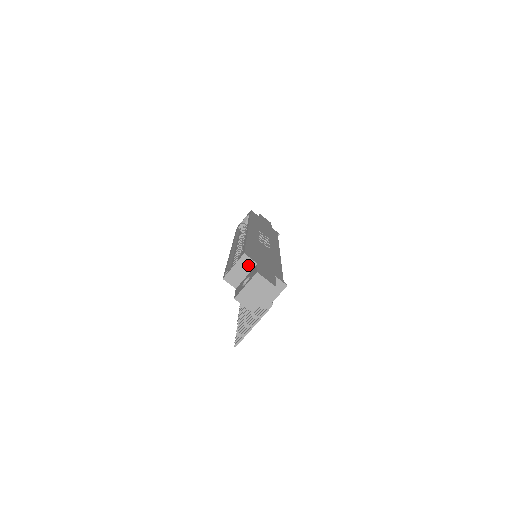
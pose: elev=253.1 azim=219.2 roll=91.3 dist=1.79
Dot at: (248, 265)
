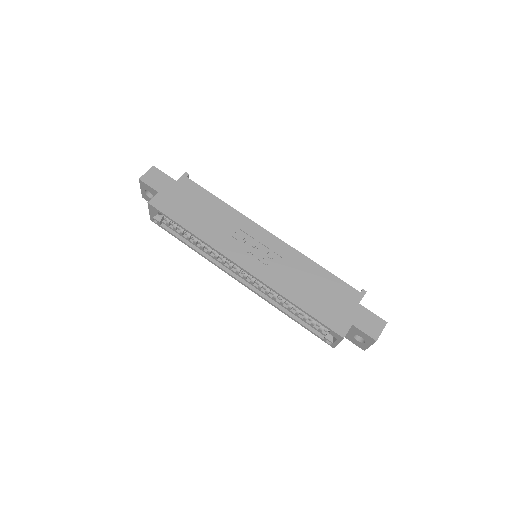
Dot at: occluded
